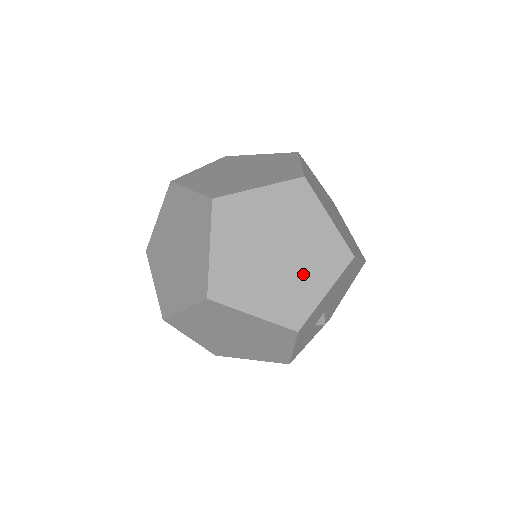
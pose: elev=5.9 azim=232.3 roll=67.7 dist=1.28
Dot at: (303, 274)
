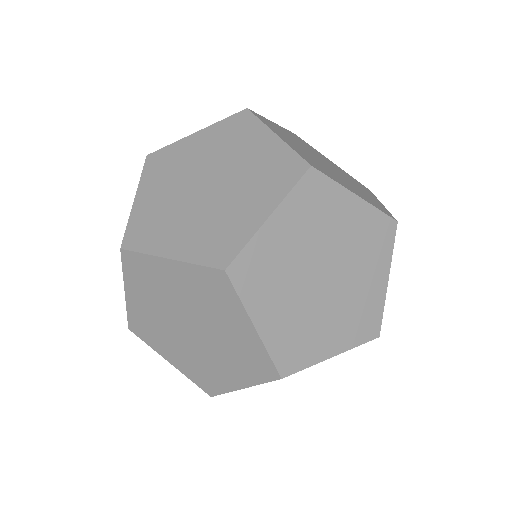
Dot at: (355, 185)
